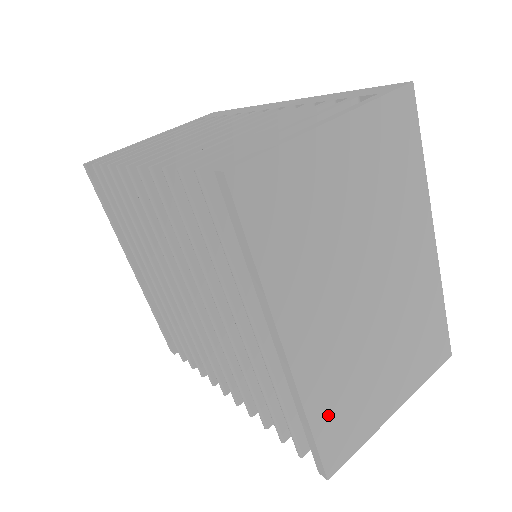
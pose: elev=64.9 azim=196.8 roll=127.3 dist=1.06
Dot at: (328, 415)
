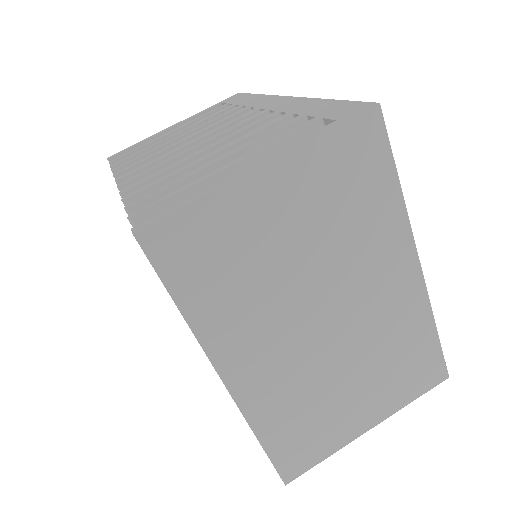
Dot at: (281, 433)
